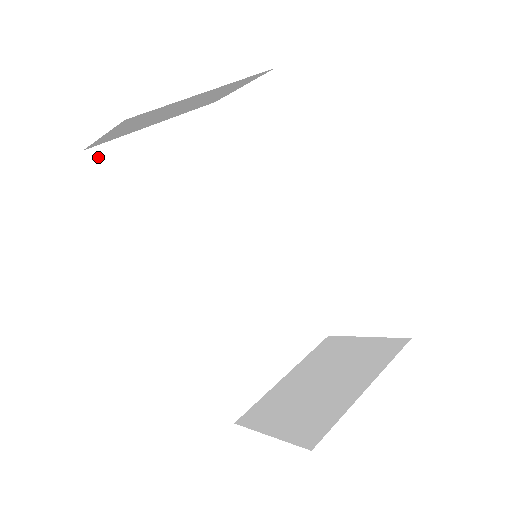
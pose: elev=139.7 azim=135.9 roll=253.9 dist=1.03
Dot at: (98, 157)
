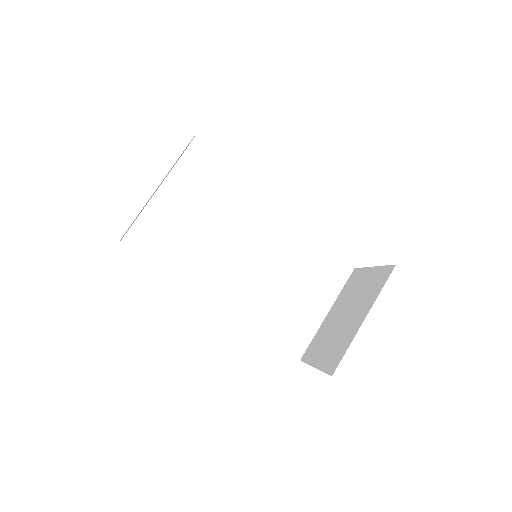
Dot at: (130, 240)
